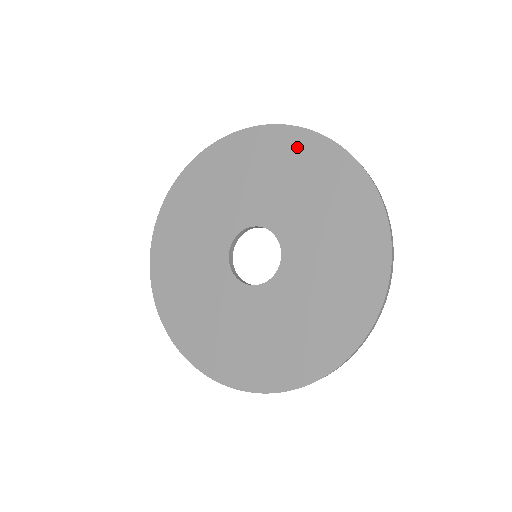
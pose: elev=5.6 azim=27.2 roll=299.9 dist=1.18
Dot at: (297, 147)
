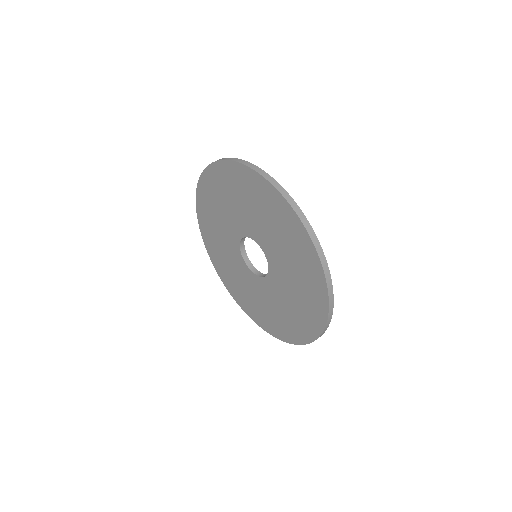
Dot at: (235, 176)
